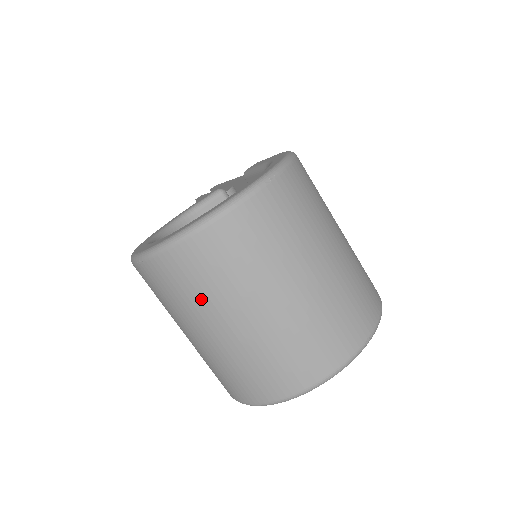
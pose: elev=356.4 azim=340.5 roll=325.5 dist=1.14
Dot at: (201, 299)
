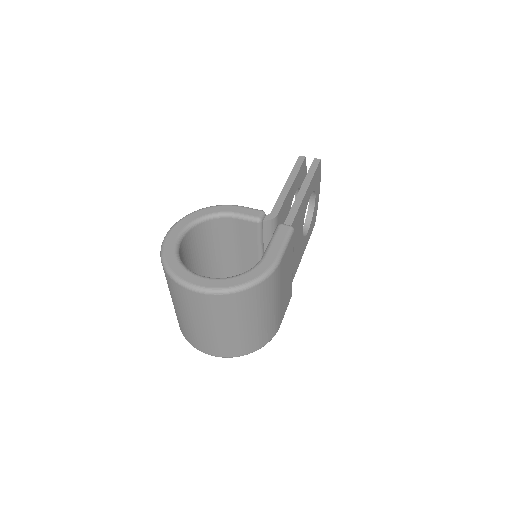
Dot at: (169, 288)
